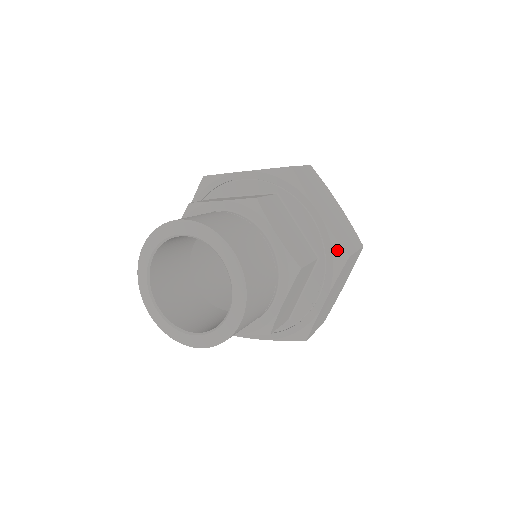
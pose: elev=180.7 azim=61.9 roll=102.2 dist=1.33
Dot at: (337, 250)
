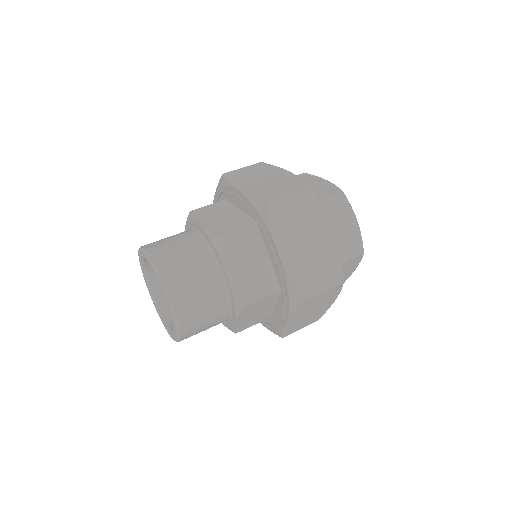
Dot at: (292, 292)
